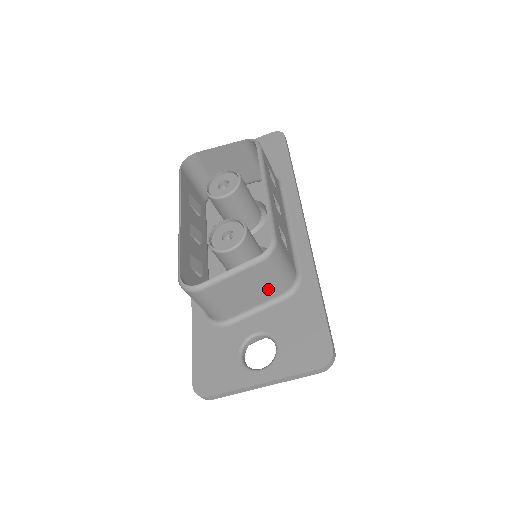
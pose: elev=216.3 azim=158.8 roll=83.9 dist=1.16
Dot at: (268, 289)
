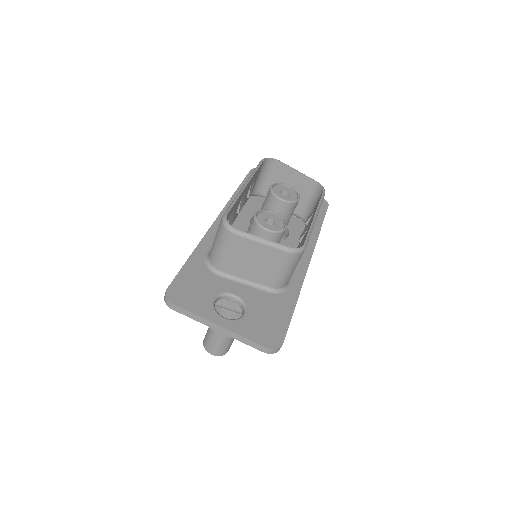
Dot at: (268, 275)
